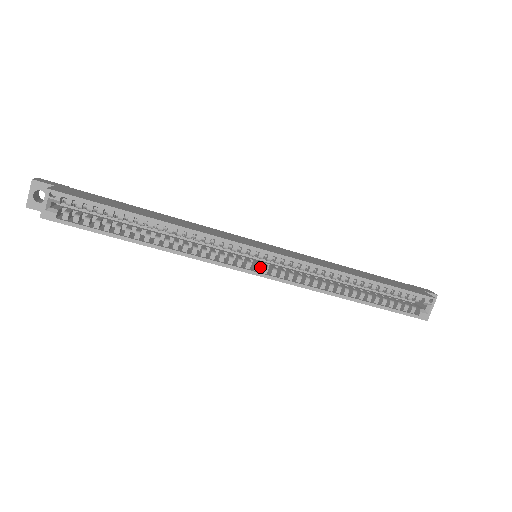
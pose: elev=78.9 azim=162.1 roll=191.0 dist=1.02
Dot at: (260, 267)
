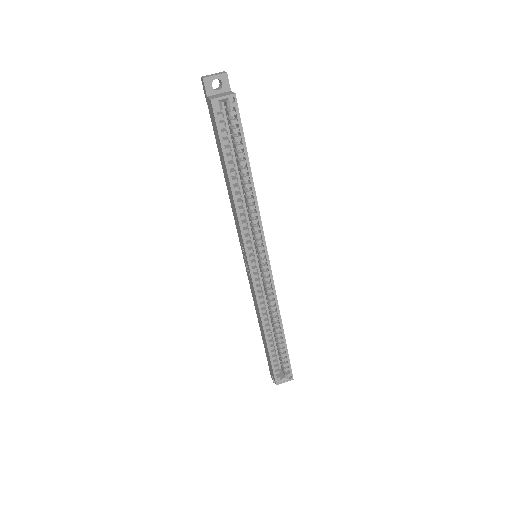
Dot at: occluded
